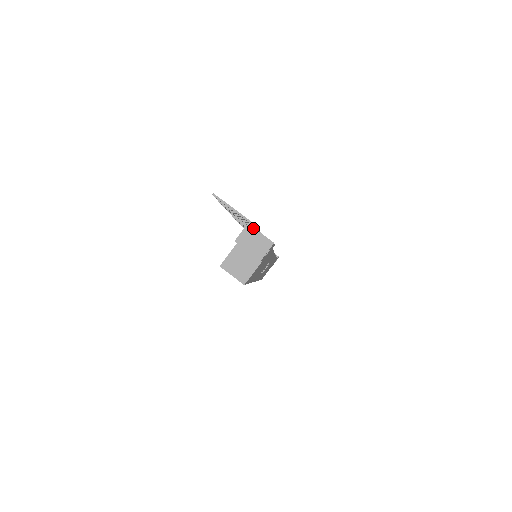
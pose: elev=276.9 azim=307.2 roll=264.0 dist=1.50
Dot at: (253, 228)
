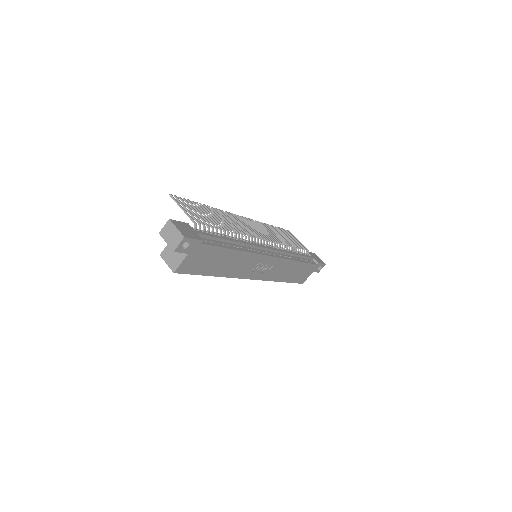
Dot at: (172, 223)
